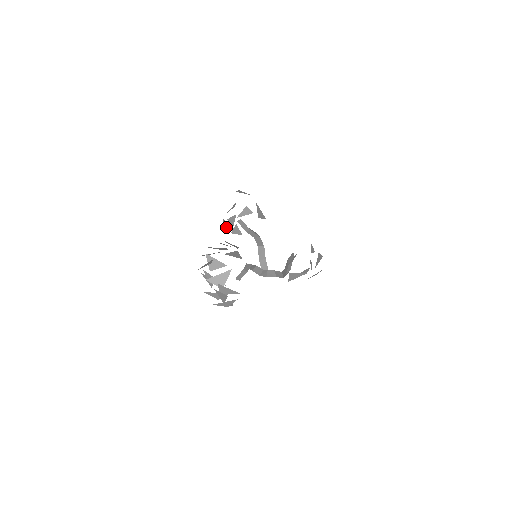
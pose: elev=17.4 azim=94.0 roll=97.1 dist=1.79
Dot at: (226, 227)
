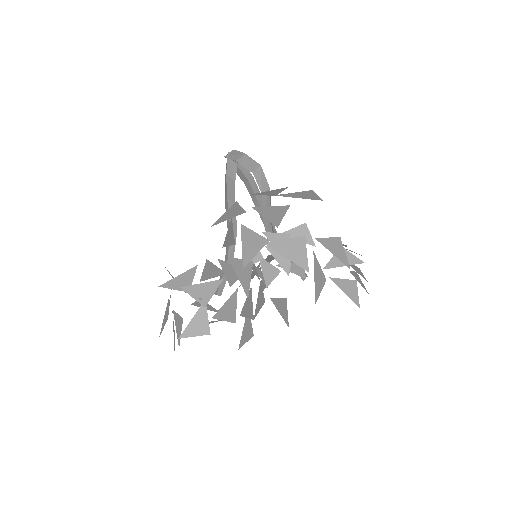
Dot at: occluded
